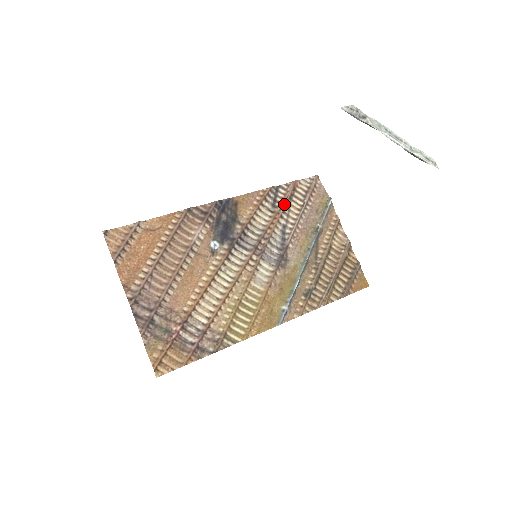
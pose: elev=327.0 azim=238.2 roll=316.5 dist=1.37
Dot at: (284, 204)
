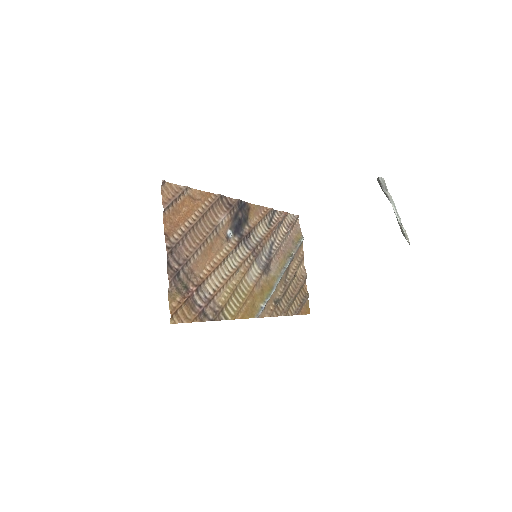
Dot at: (277, 226)
